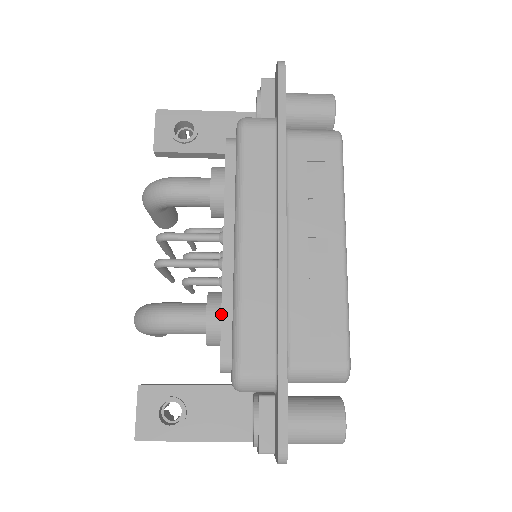
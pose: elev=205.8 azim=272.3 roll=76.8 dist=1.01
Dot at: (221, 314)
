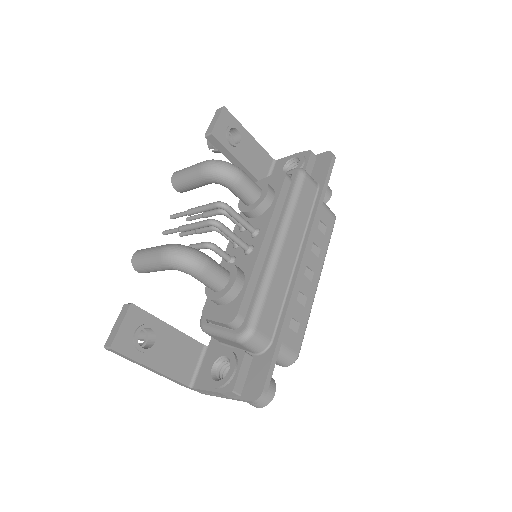
Dot at: (248, 284)
